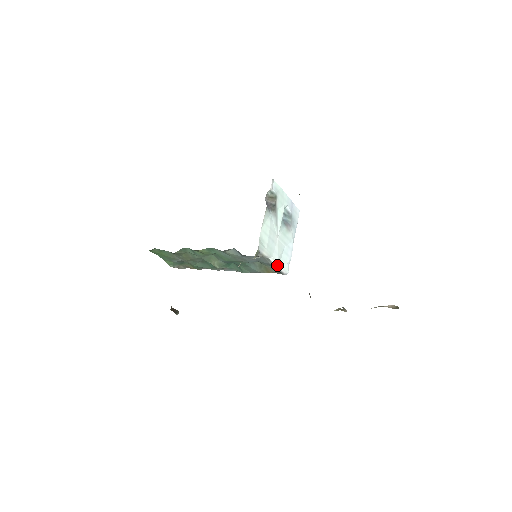
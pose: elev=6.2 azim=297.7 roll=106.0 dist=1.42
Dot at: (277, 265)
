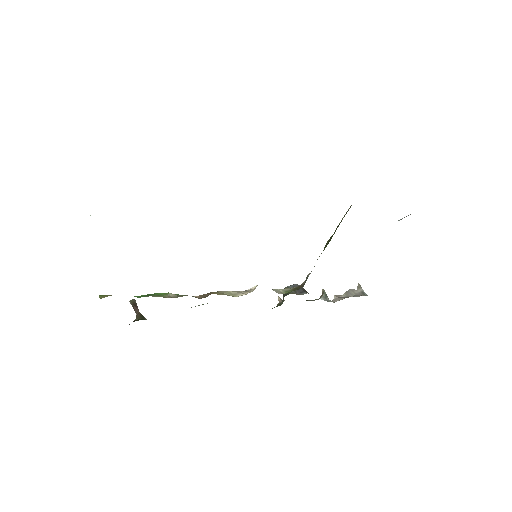
Dot at: occluded
